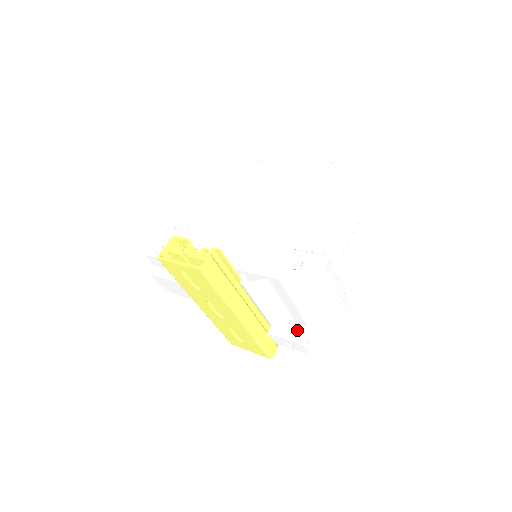
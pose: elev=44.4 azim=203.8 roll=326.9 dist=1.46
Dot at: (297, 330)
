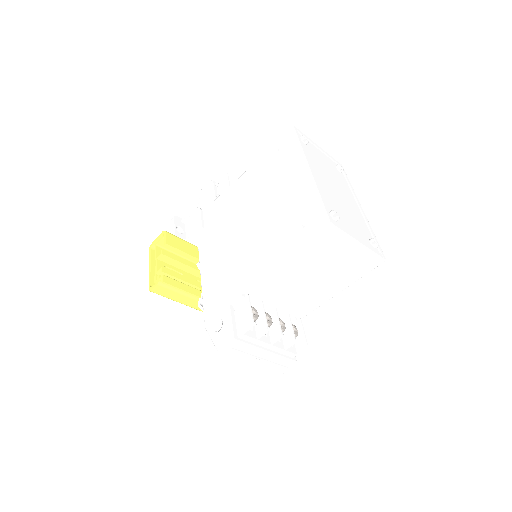
Dot at: occluded
